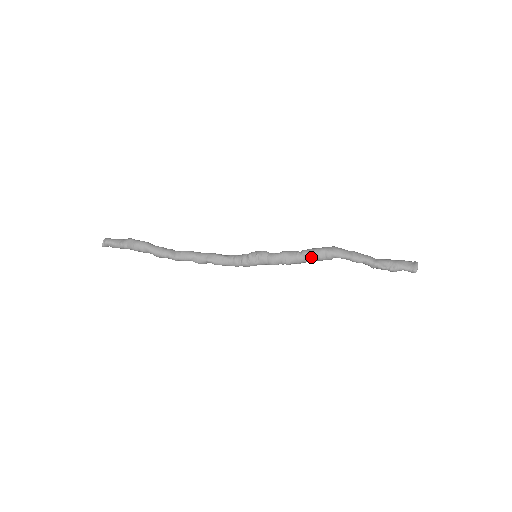
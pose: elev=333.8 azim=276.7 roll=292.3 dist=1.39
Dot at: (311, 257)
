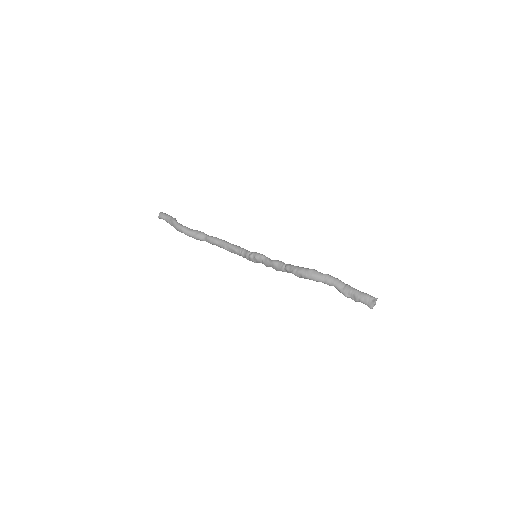
Dot at: (292, 273)
